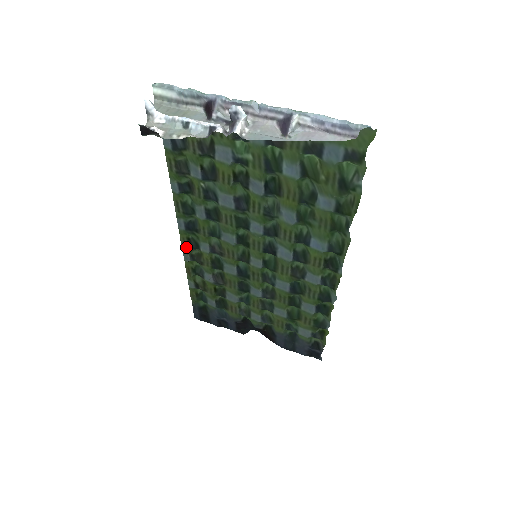
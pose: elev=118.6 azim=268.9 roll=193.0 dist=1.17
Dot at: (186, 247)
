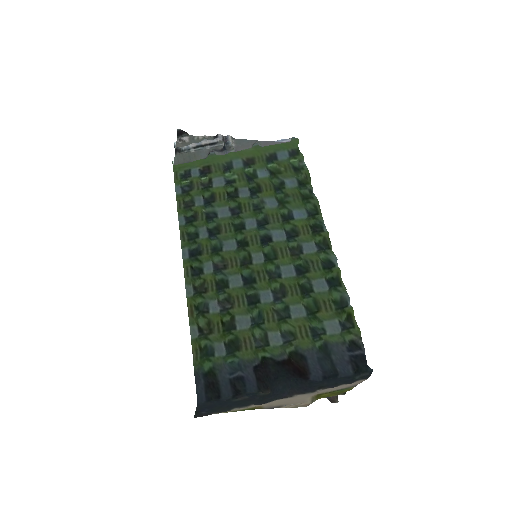
Dot at: (189, 278)
